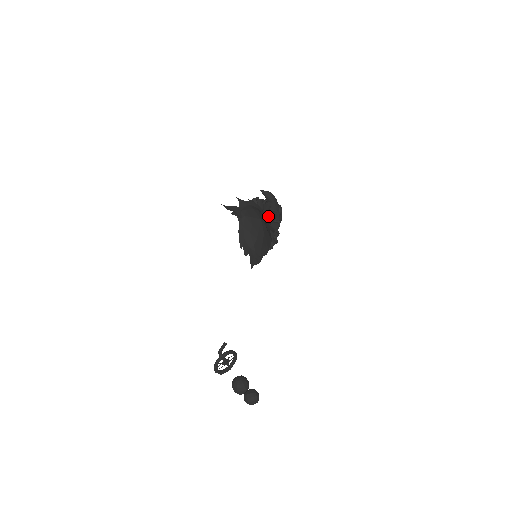
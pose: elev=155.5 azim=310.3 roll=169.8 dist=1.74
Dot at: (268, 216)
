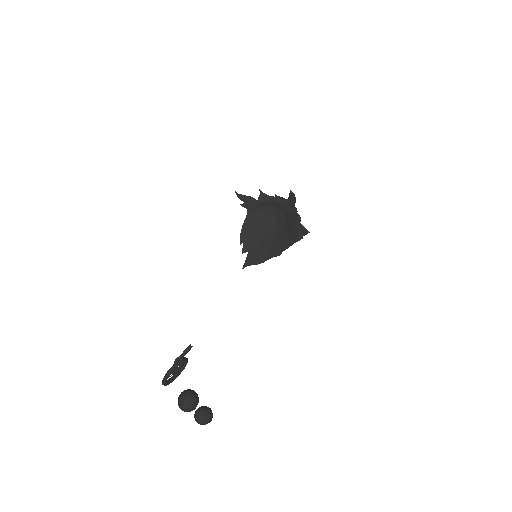
Dot at: occluded
